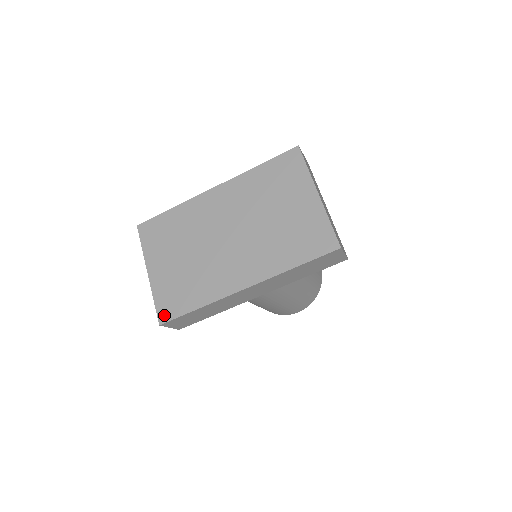
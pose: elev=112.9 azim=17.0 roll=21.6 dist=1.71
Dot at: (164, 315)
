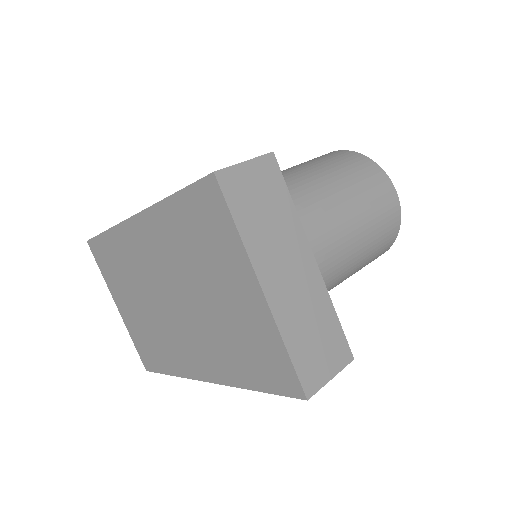
Dot at: (146, 363)
